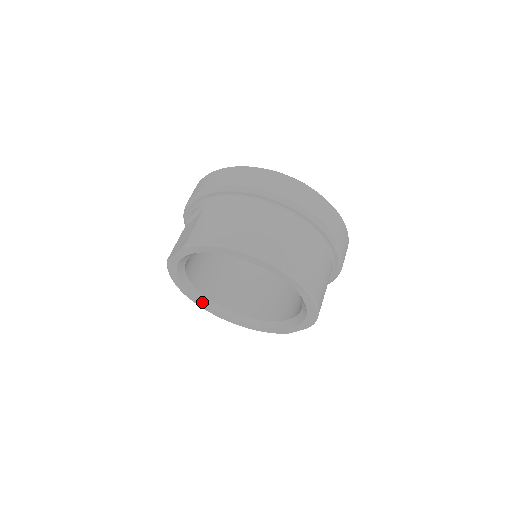
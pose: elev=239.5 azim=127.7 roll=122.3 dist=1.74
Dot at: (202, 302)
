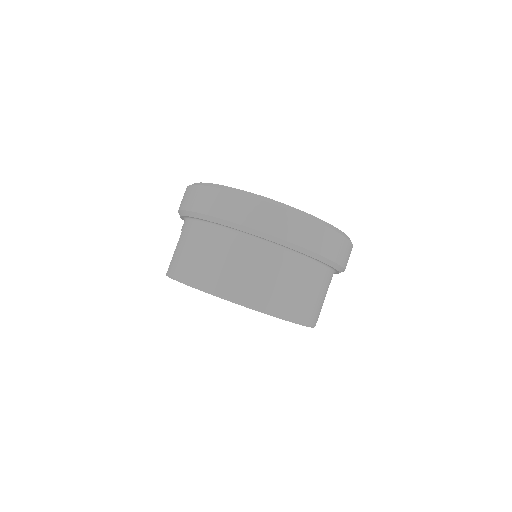
Dot at: occluded
